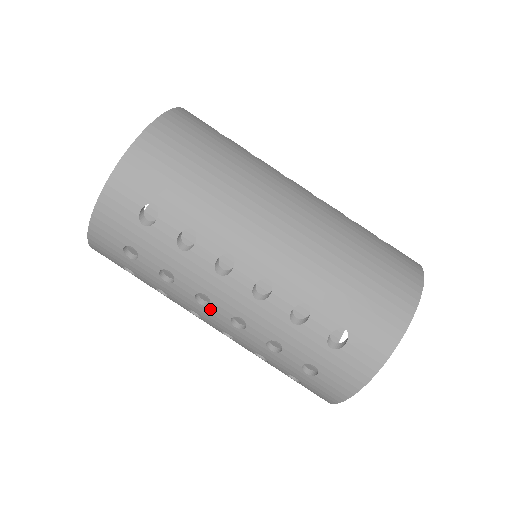
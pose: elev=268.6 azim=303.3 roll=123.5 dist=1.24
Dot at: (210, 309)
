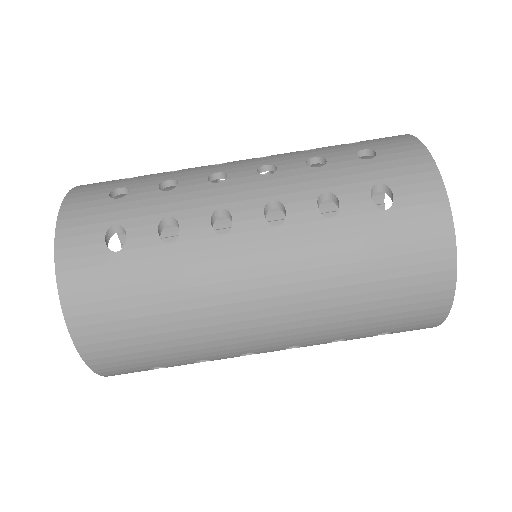
Dot at: occluded
